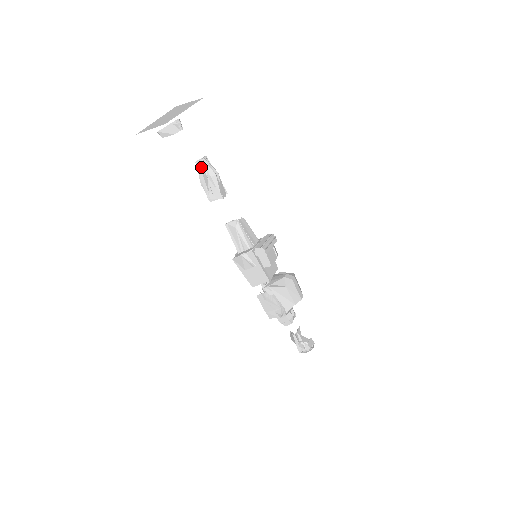
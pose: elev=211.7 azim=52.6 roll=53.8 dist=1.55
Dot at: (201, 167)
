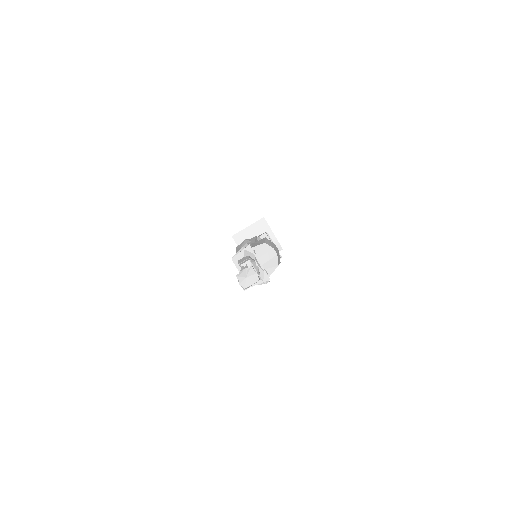
Dot at: occluded
